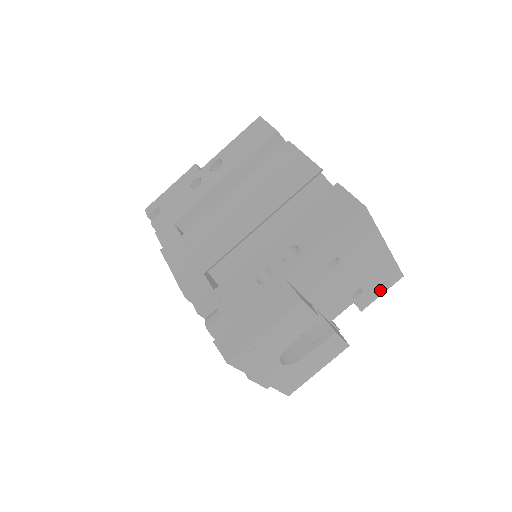
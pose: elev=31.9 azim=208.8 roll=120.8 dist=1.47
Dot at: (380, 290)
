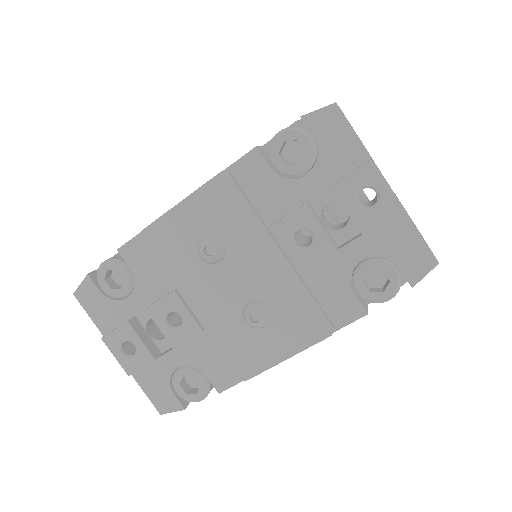
Dot at: occluded
